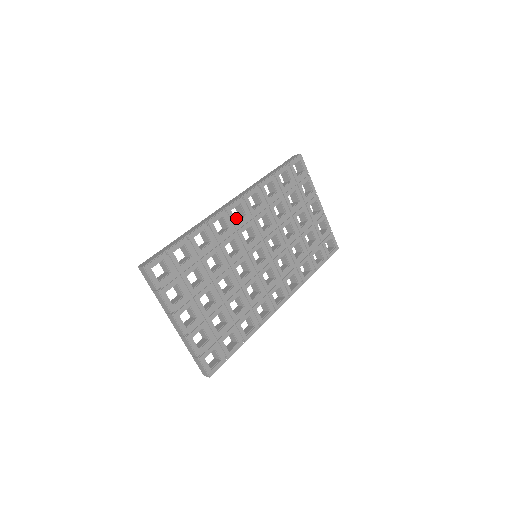
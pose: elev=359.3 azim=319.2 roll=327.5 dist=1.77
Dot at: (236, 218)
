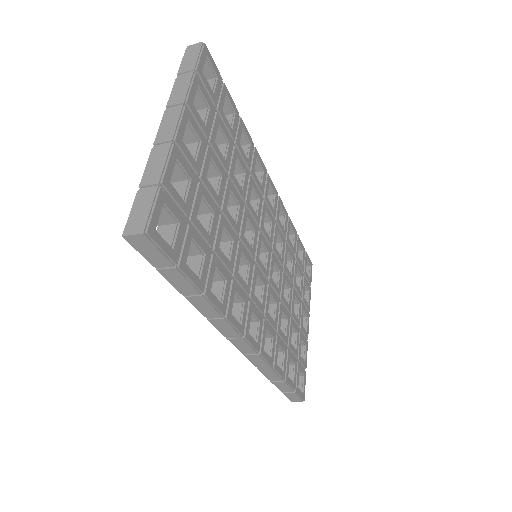
Dot at: occluded
